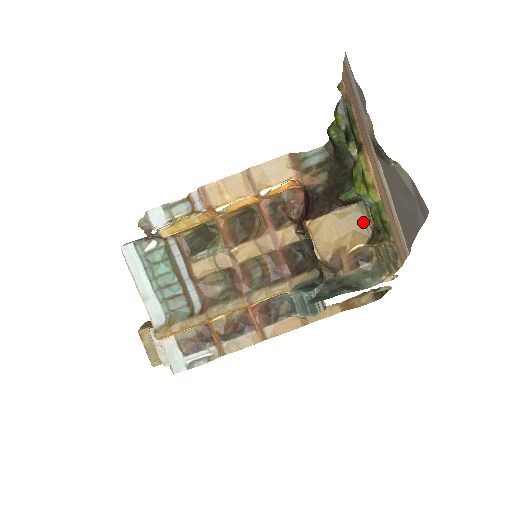
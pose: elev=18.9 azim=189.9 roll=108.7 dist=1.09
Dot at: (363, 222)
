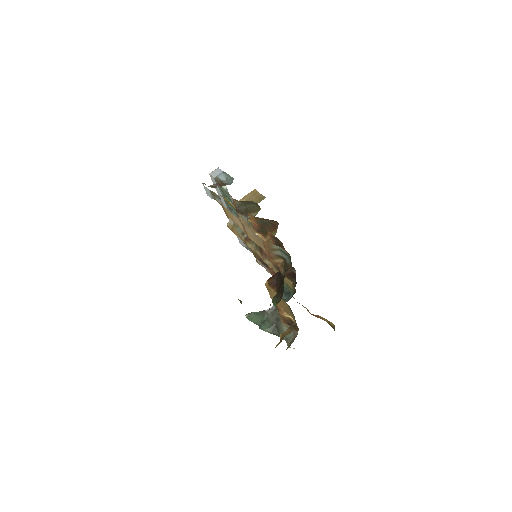
Dot at: (293, 316)
